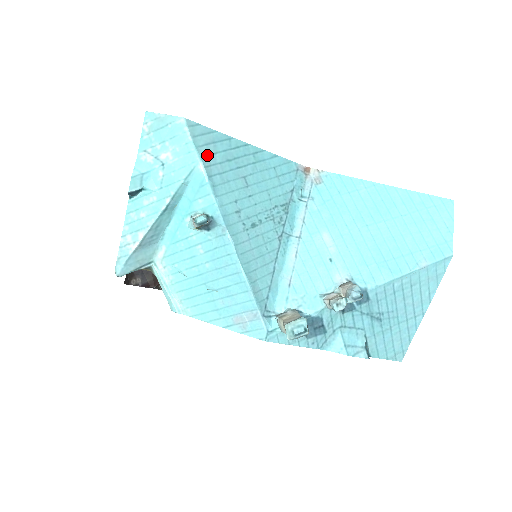
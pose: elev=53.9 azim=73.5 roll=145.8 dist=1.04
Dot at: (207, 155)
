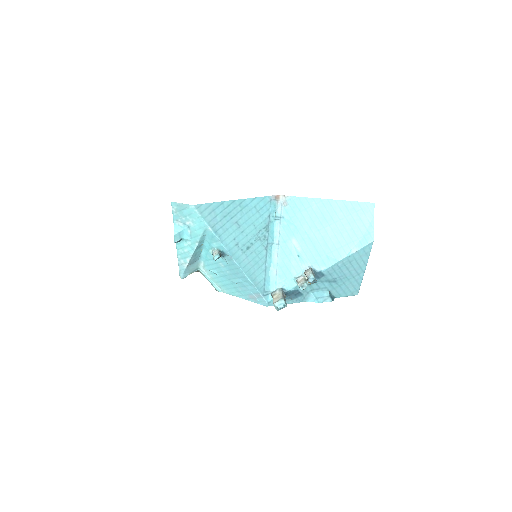
Dot at: (211, 220)
